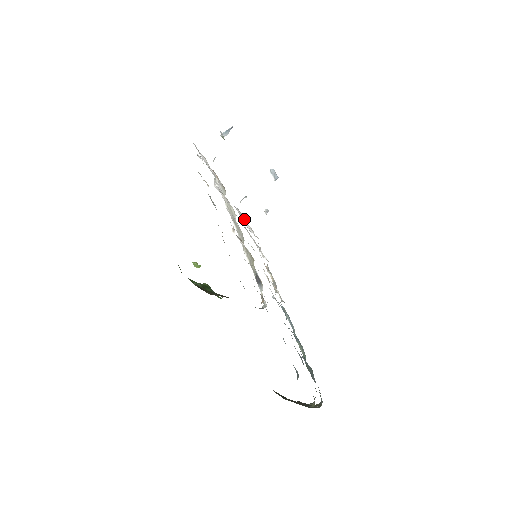
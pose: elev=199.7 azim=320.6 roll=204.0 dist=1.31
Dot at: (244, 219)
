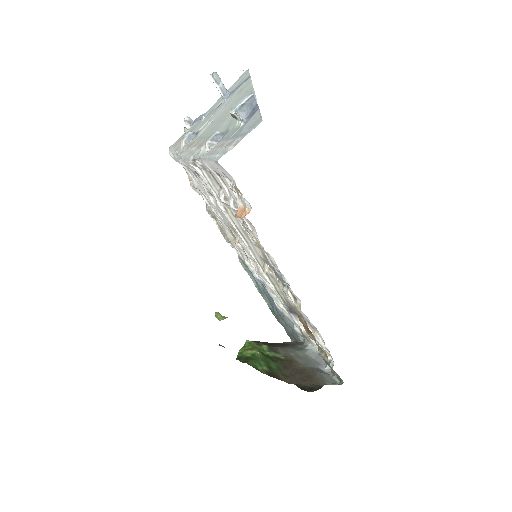
Dot at: occluded
